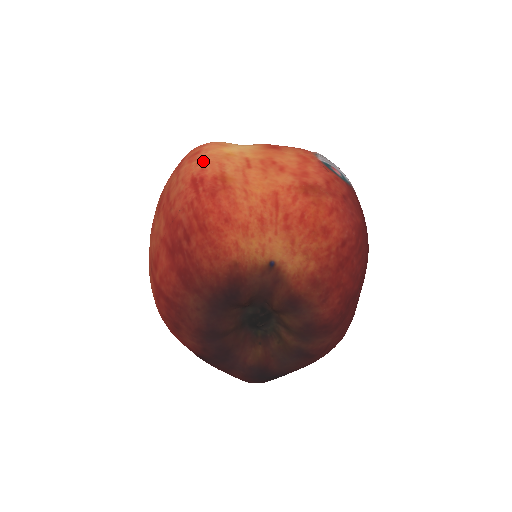
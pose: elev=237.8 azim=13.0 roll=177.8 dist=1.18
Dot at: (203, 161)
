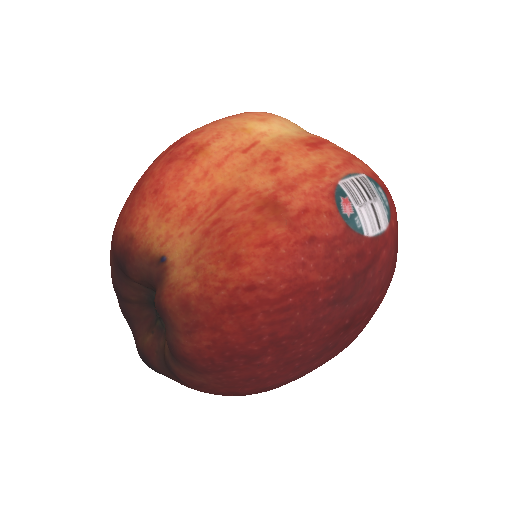
Dot at: (212, 125)
